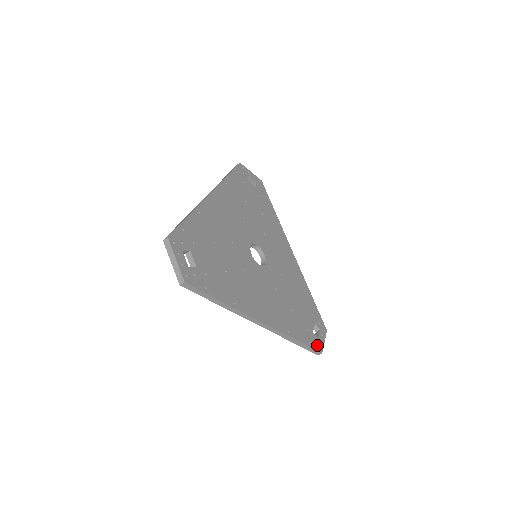
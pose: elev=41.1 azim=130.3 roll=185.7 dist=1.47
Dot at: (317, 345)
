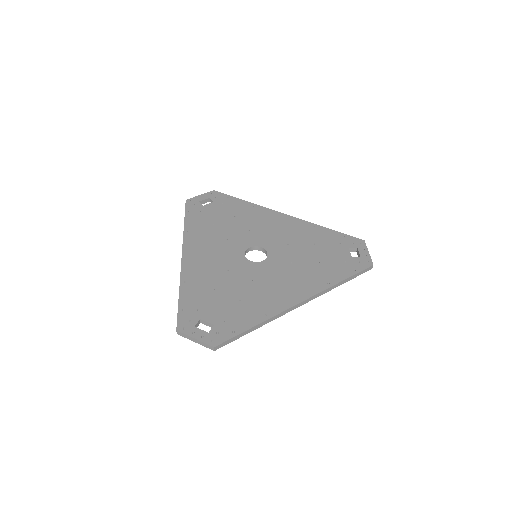
Dot at: (363, 263)
